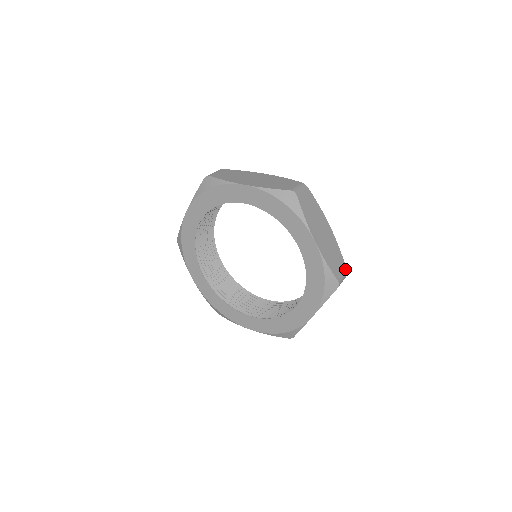
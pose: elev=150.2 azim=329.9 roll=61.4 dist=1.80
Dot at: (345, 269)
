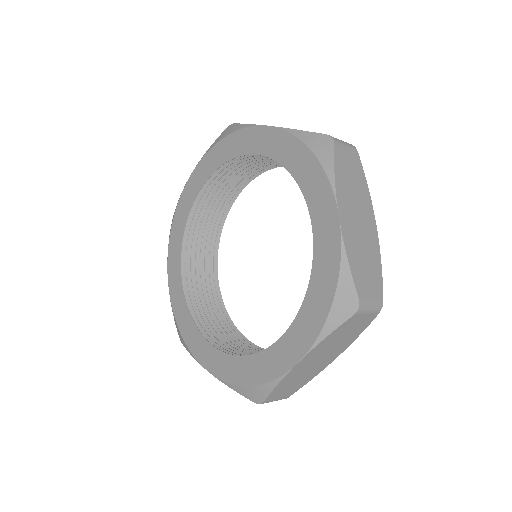
Dot at: occluded
